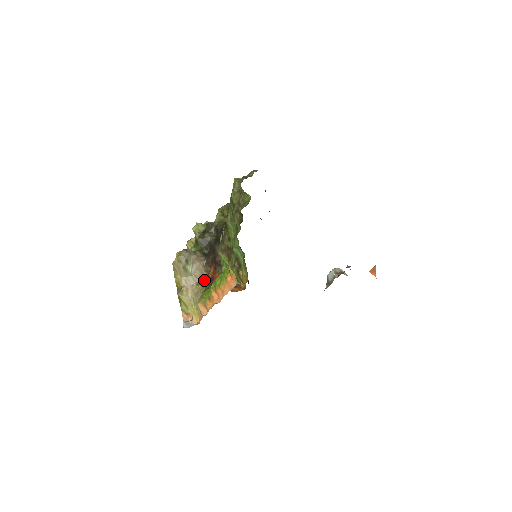
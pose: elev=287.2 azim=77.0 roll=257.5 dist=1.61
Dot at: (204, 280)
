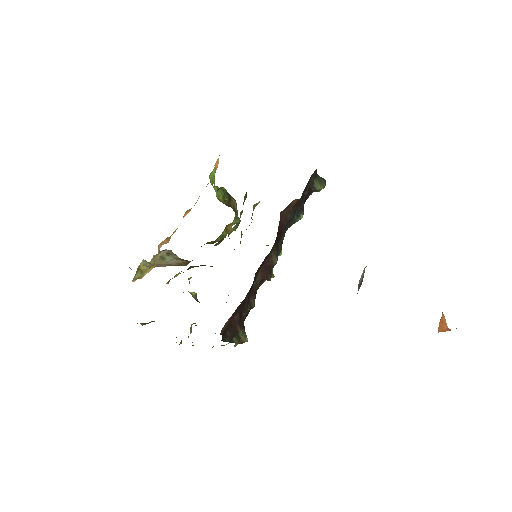
Dot at: occluded
